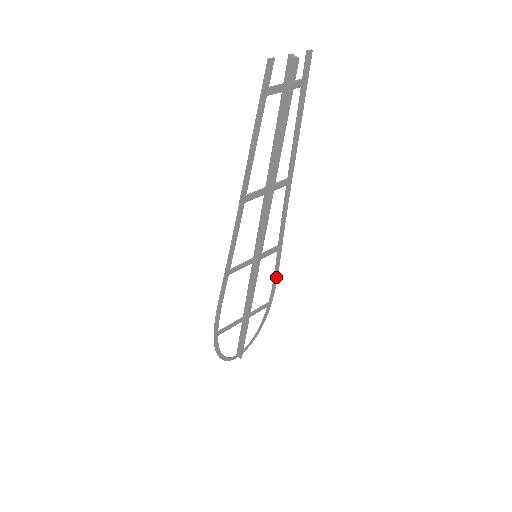
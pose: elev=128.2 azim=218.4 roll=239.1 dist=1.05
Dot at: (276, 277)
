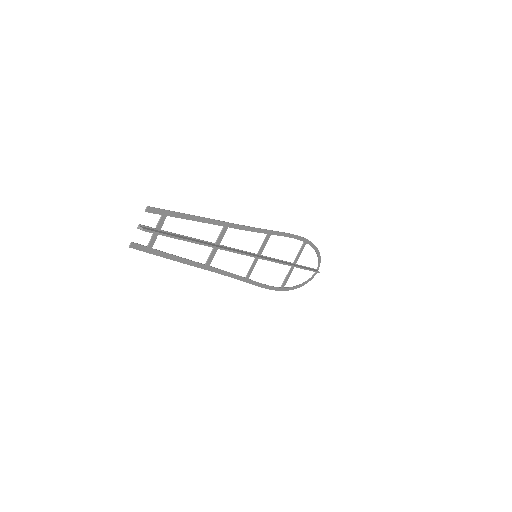
Dot at: (290, 235)
